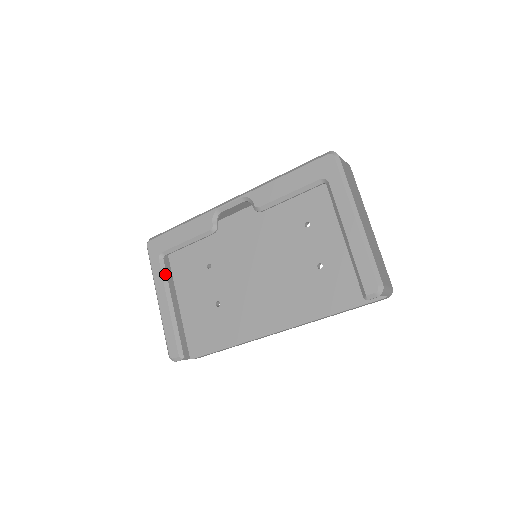
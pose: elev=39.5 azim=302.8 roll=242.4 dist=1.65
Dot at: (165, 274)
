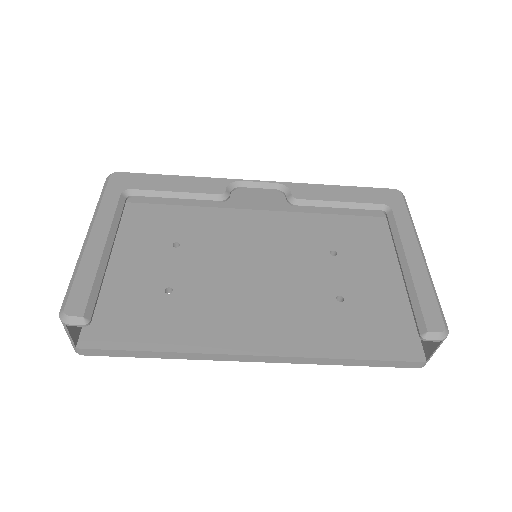
Dot at: (120, 213)
